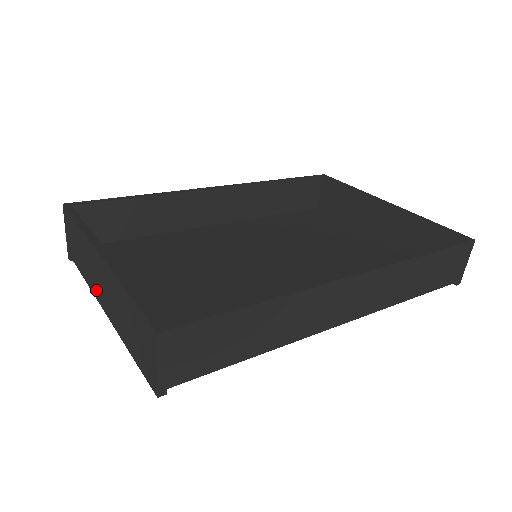
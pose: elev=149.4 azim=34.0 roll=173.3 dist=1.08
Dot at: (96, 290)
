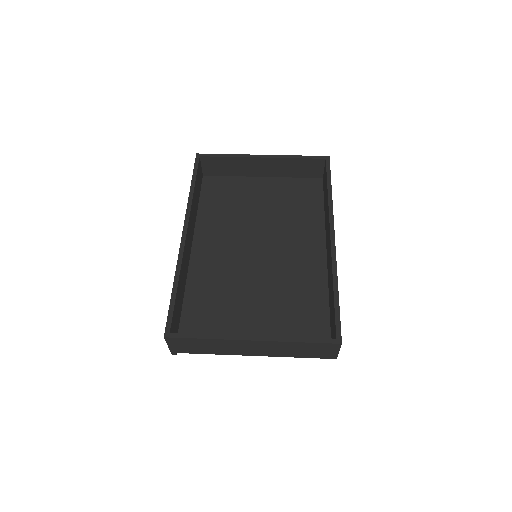
Dot at: (242, 353)
